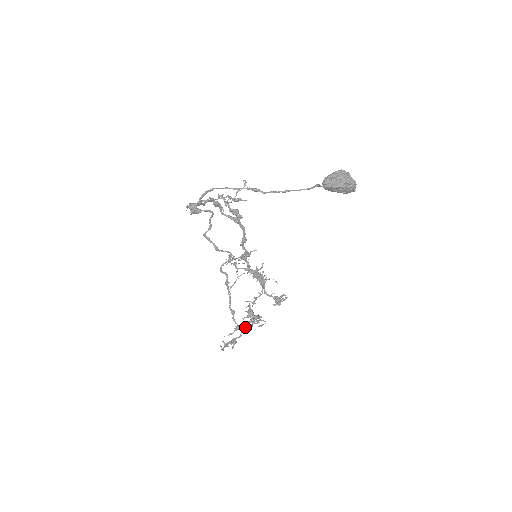
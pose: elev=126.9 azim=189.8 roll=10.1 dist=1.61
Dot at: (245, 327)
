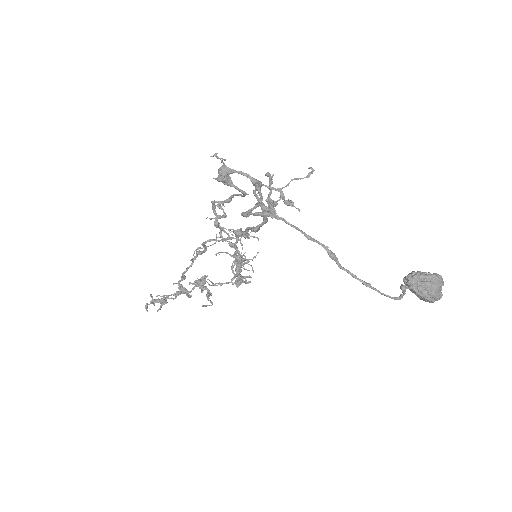
Dot at: (186, 295)
